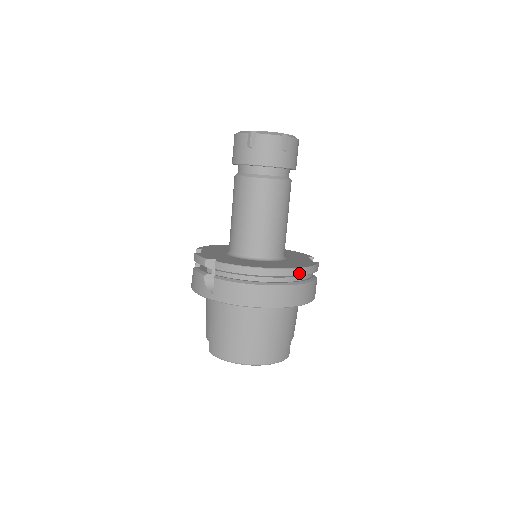
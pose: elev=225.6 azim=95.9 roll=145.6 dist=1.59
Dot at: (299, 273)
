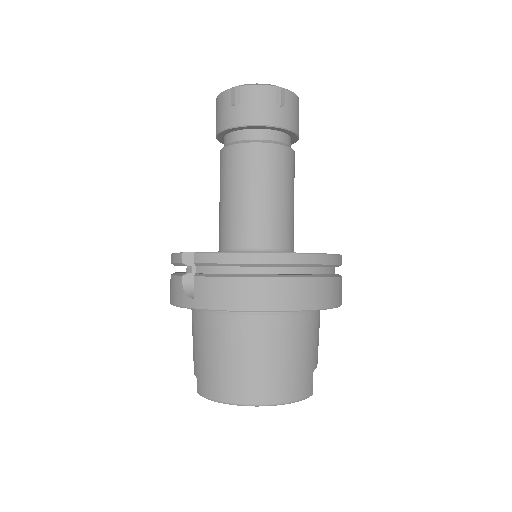
Dot at: (313, 261)
